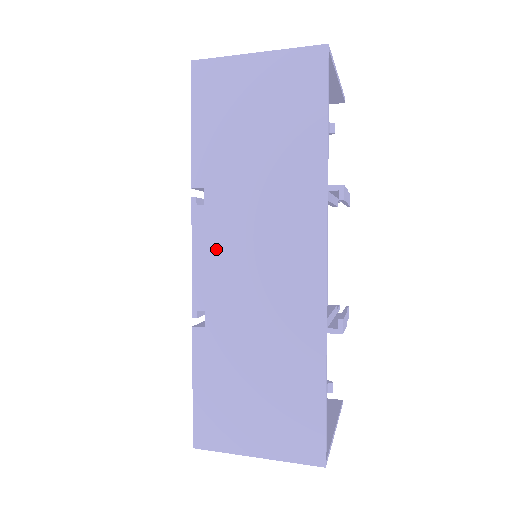
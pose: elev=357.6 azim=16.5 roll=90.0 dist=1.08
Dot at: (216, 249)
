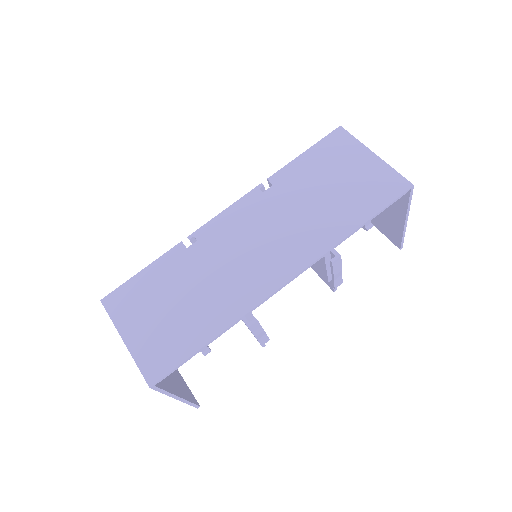
Dot at: (242, 218)
